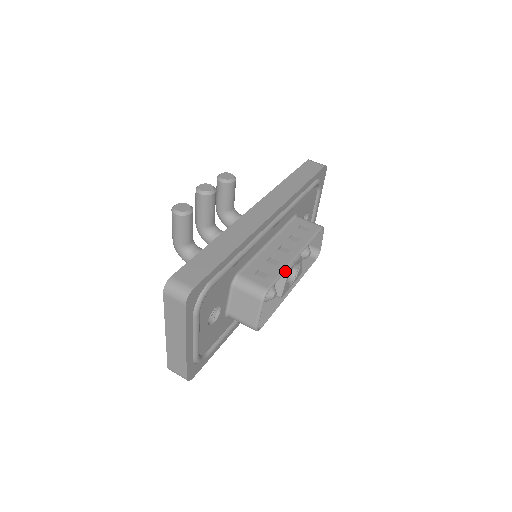
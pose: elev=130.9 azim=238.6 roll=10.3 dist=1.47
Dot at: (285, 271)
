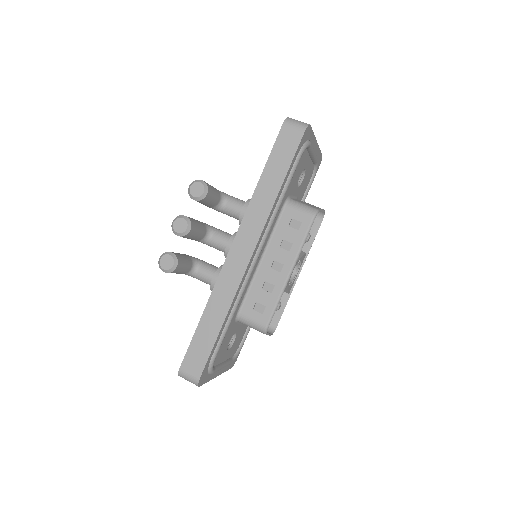
Dot at: occluded
